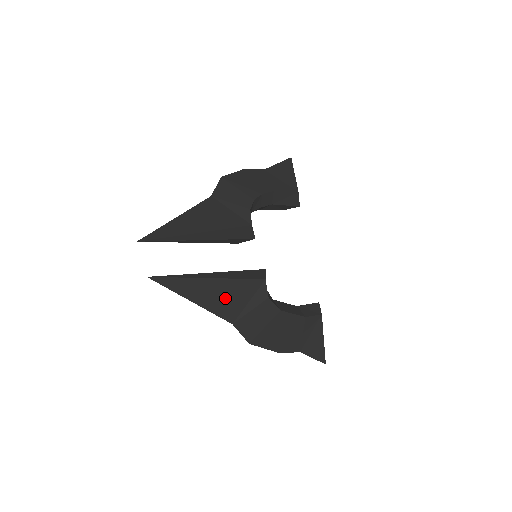
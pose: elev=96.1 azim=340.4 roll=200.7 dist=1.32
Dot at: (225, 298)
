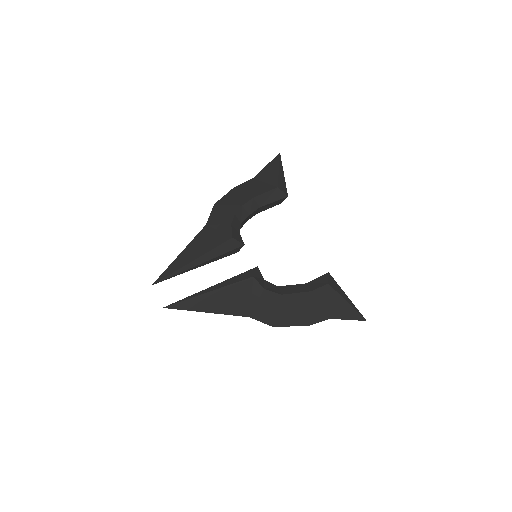
Dot at: (230, 301)
